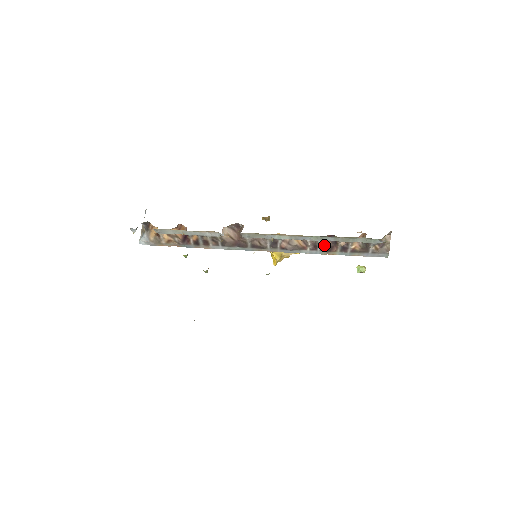
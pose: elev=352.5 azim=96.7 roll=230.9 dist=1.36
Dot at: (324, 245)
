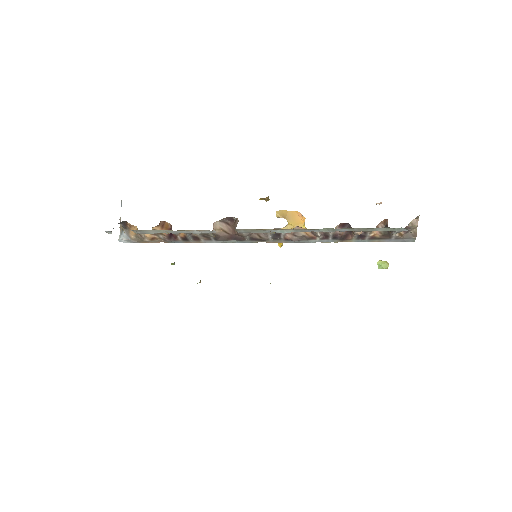
Dot at: (337, 234)
